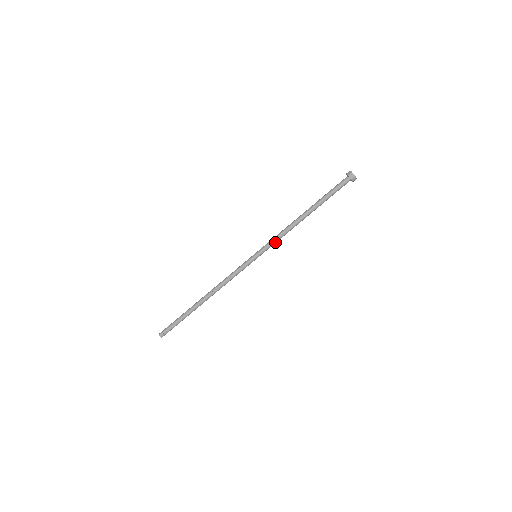
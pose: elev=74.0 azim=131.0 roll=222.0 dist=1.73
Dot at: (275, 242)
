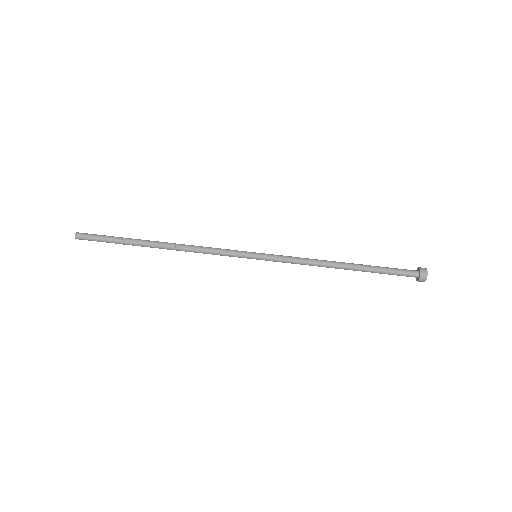
Dot at: (288, 262)
